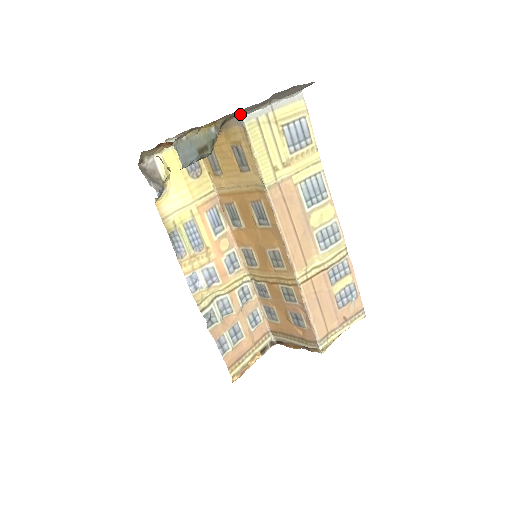
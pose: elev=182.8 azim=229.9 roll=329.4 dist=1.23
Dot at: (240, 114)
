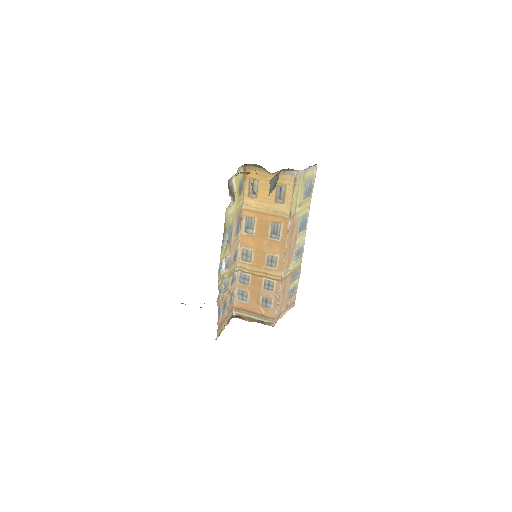
Dot at: (297, 171)
